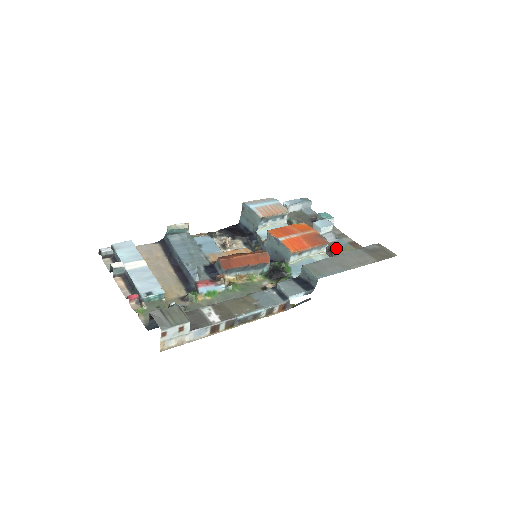
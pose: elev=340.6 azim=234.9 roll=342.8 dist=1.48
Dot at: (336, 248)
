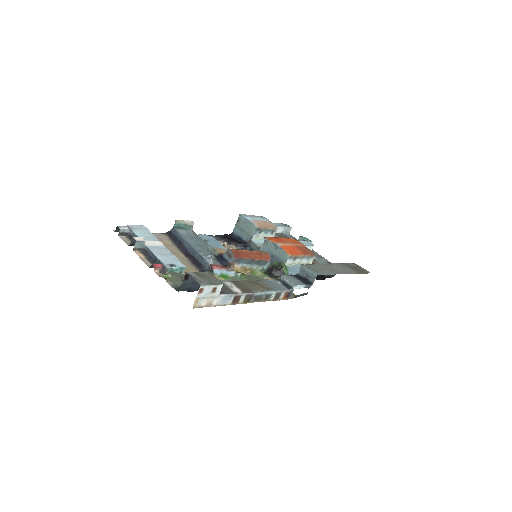
Dot at: occluded
